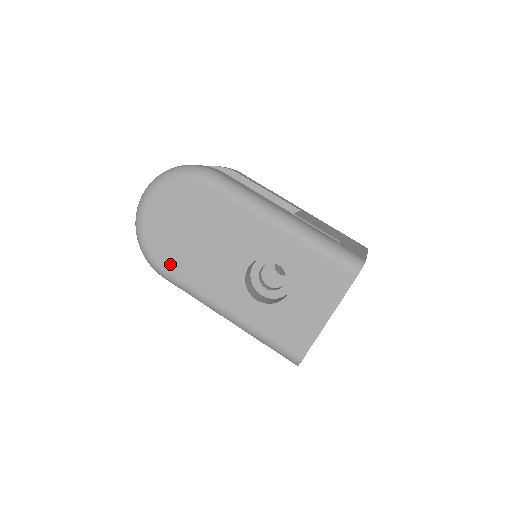
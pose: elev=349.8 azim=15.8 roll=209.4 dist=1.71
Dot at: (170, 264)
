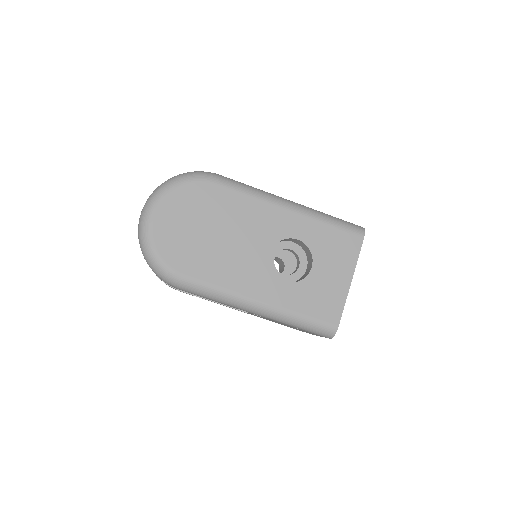
Dot at: (190, 268)
